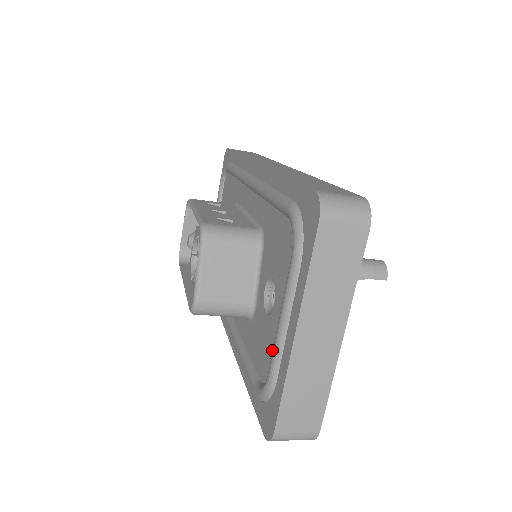
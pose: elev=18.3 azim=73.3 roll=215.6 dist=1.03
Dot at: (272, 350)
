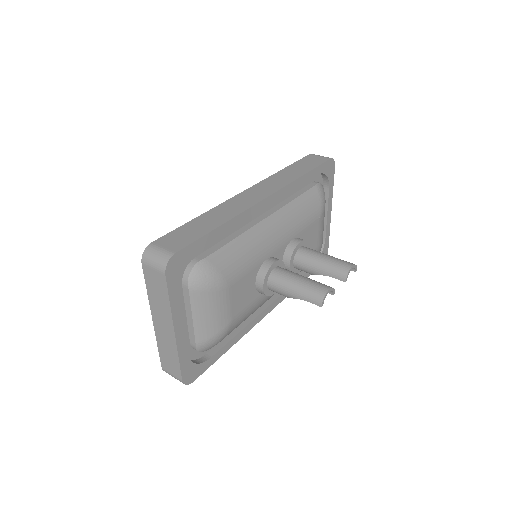
Dot at: occluded
